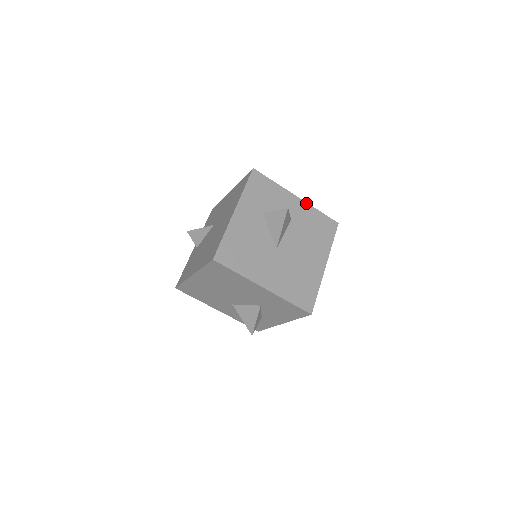
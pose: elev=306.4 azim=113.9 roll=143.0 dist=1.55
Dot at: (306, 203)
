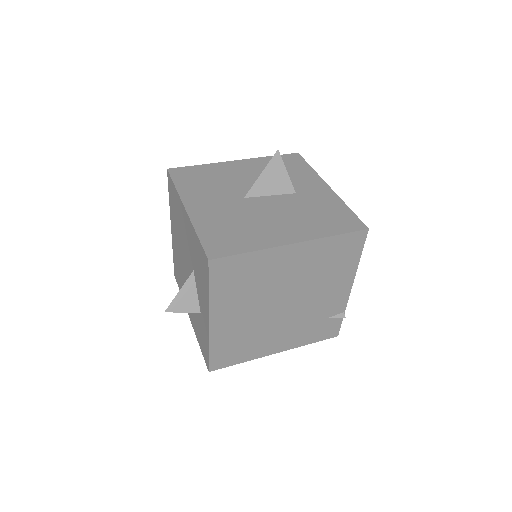
Dot at: (336, 195)
